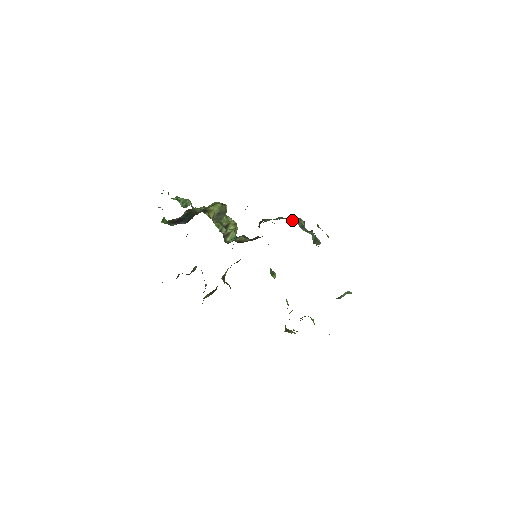
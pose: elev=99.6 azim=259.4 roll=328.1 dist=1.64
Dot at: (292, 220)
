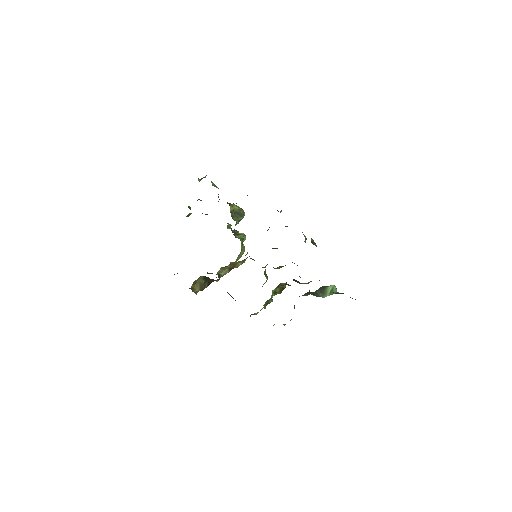
Dot at: occluded
